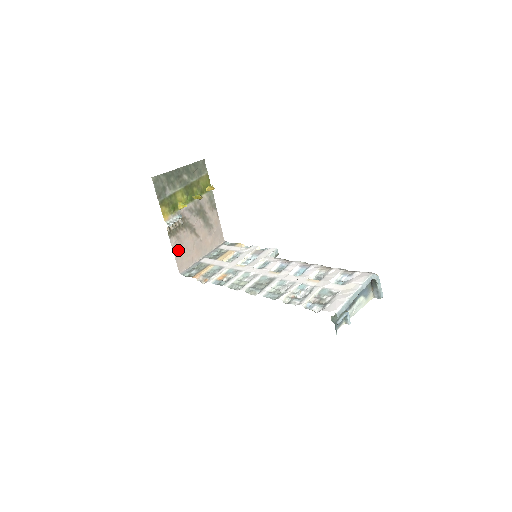
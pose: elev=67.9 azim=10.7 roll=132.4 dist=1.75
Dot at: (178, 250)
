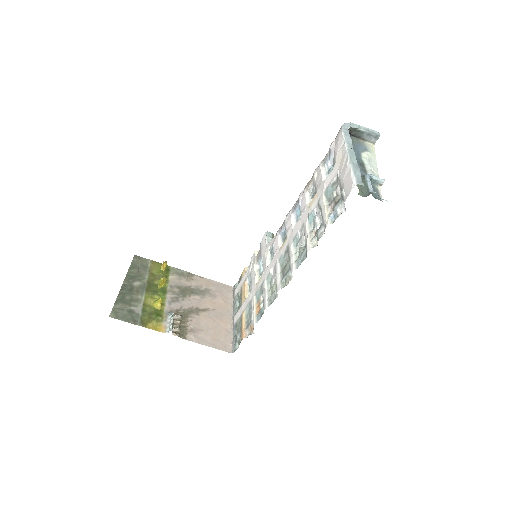
Dot at: (205, 339)
